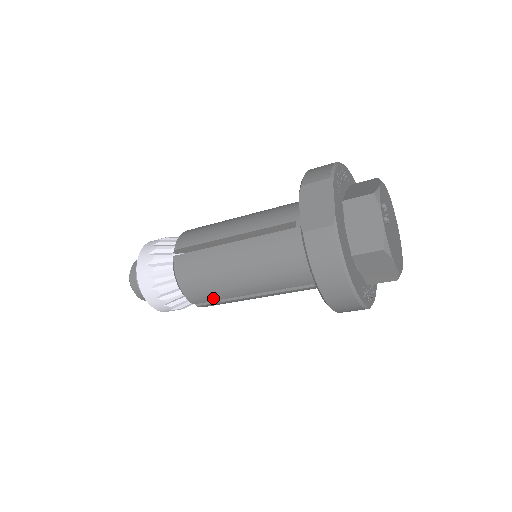
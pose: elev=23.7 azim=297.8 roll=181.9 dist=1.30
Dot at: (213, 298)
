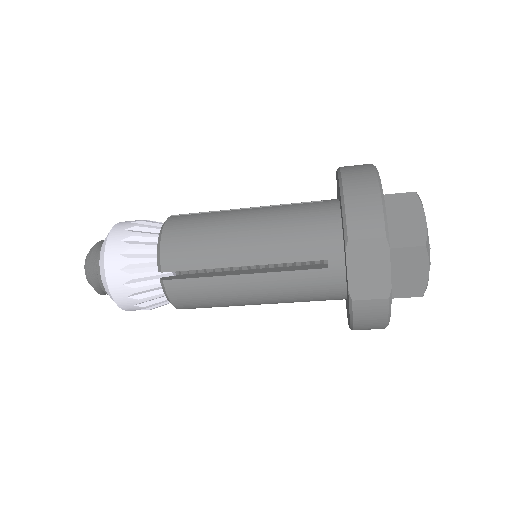
Dot at: occluded
